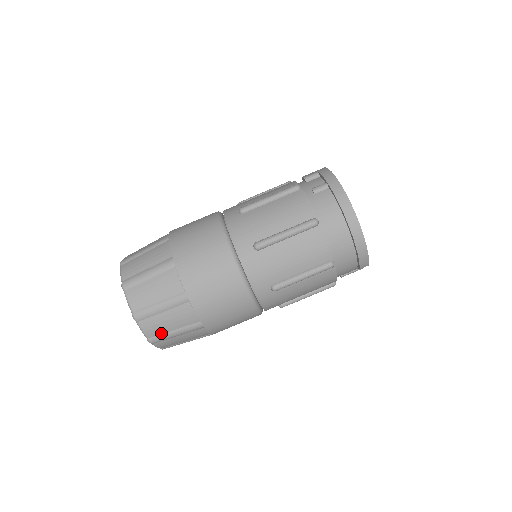
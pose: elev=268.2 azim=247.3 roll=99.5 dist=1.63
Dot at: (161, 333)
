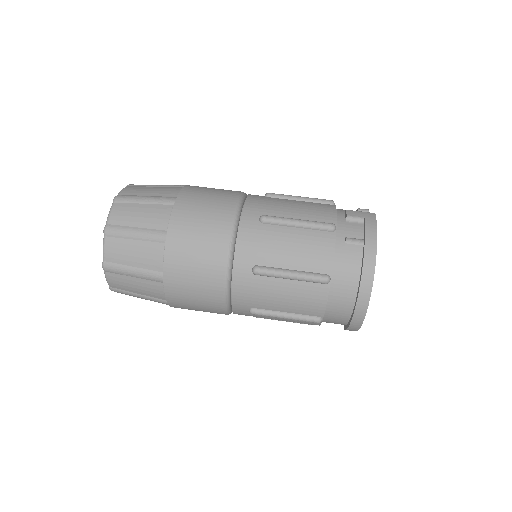
Dot at: (124, 289)
